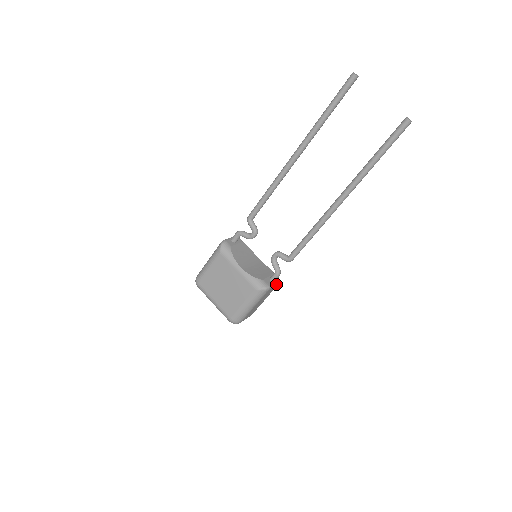
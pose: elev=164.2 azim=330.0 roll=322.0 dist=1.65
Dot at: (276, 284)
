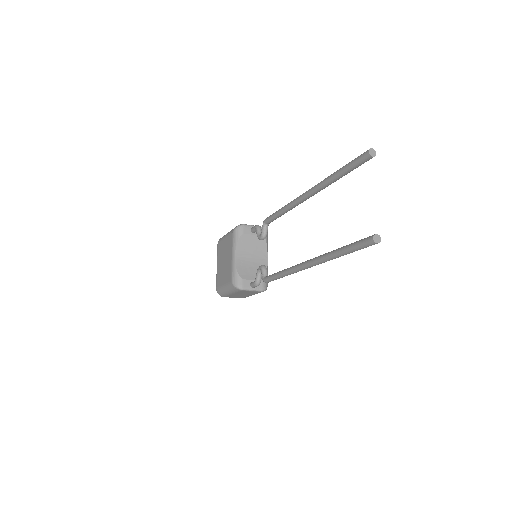
Dot at: (255, 291)
